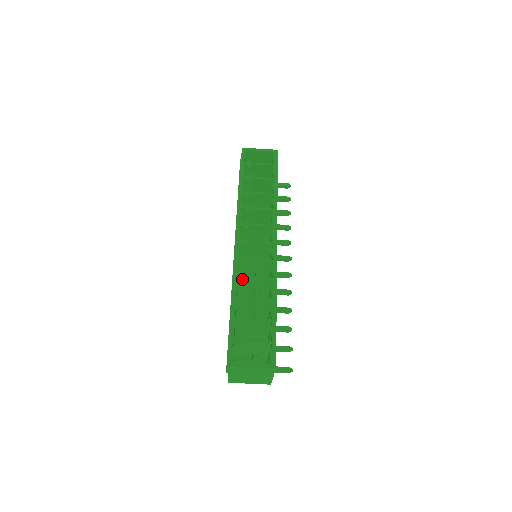
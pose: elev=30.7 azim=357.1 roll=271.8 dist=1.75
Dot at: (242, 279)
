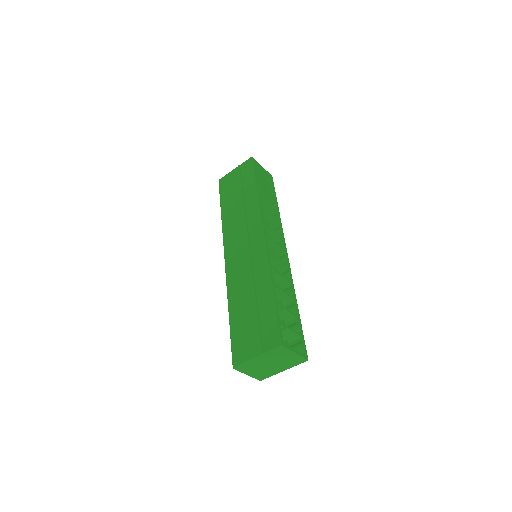
Dot at: (275, 270)
